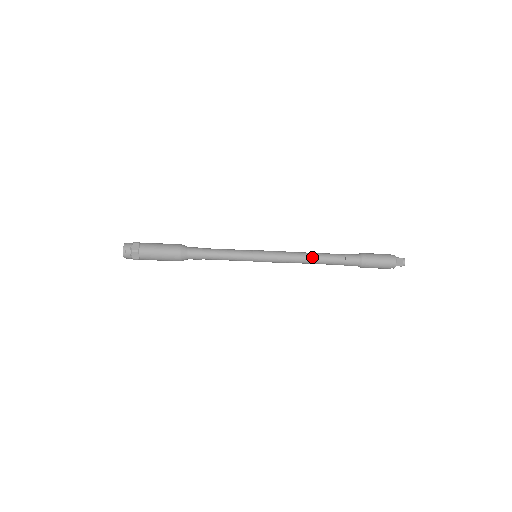
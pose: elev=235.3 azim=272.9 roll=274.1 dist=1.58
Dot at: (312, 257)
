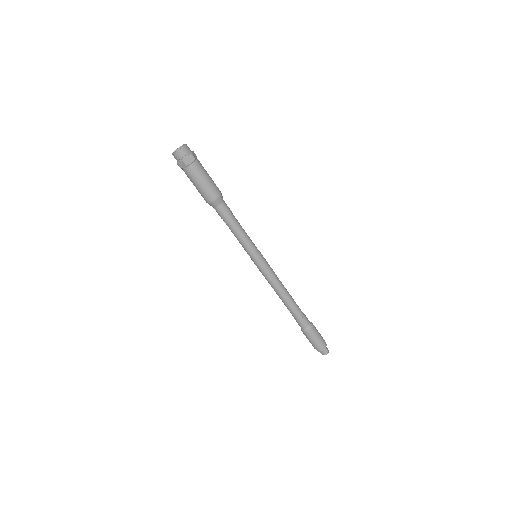
Dot at: (285, 297)
